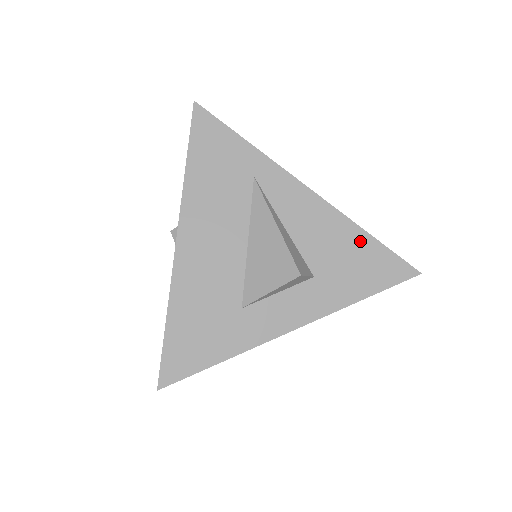
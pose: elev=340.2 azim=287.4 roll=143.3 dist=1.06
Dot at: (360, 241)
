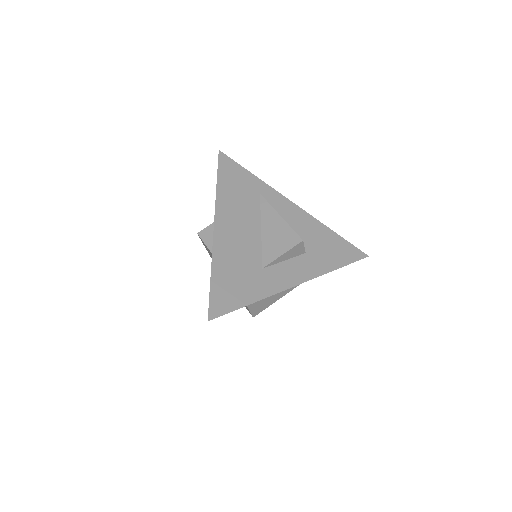
Dot at: (329, 235)
